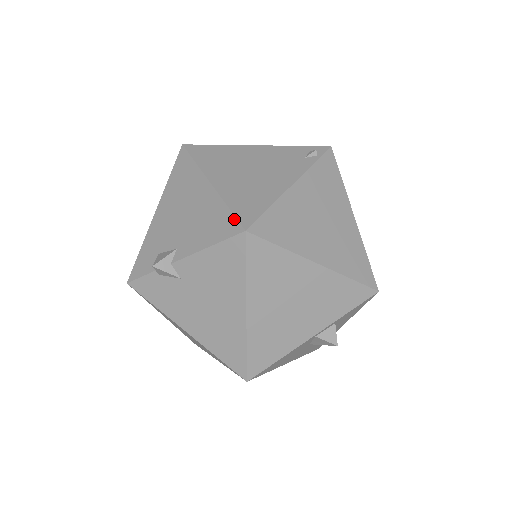
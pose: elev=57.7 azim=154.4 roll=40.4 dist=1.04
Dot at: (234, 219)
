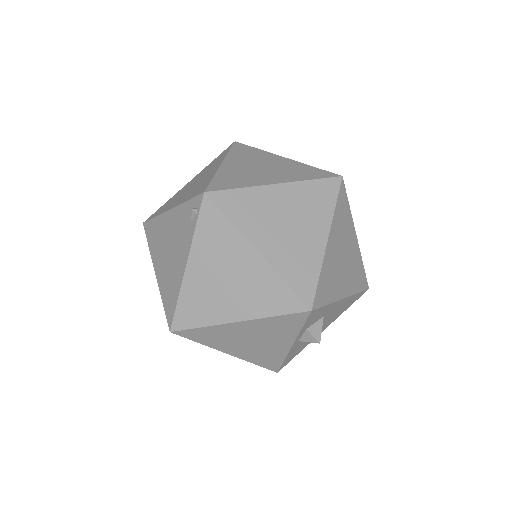
Dot at: (166, 317)
